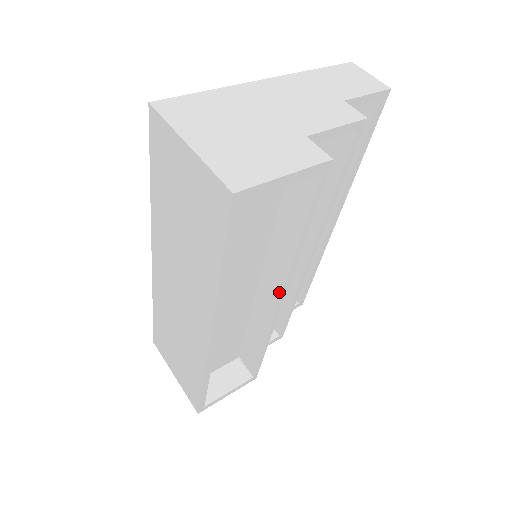
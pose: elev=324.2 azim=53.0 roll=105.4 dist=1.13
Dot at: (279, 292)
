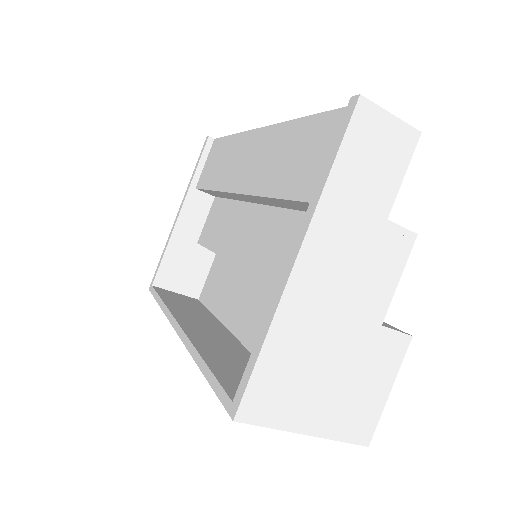
Dot at: occluded
